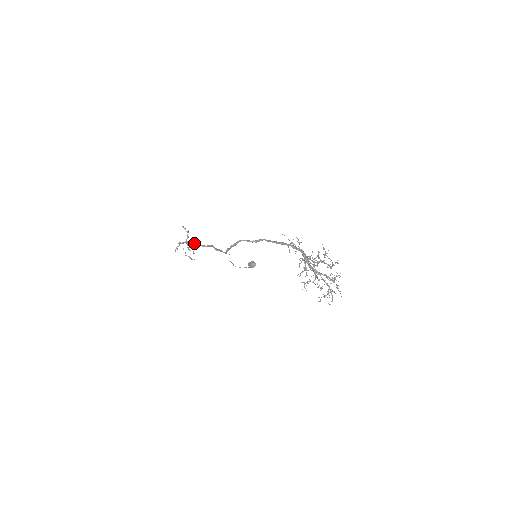
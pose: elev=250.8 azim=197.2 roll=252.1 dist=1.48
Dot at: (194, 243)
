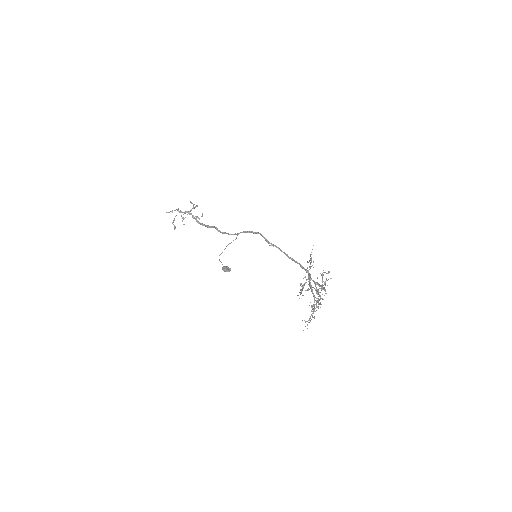
Dot at: (194, 217)
